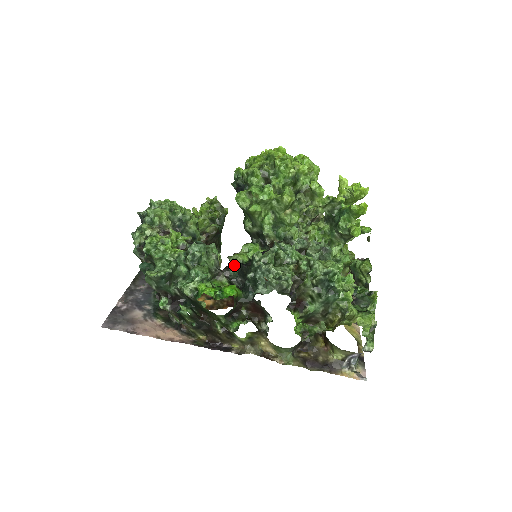
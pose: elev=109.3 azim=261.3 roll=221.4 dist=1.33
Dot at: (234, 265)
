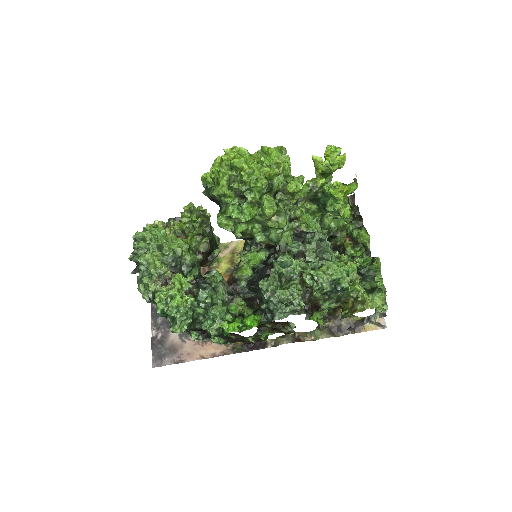
Dot at: (241, 279)
